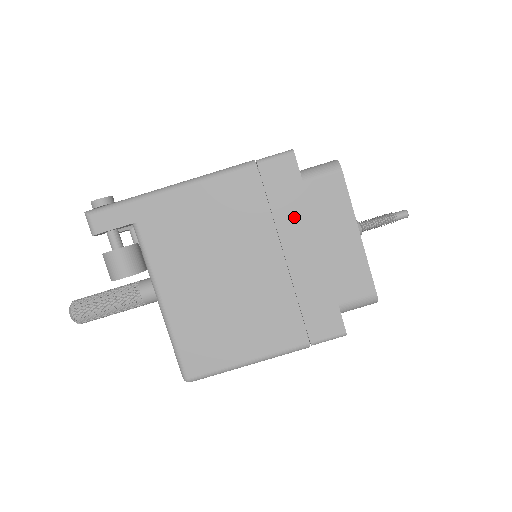
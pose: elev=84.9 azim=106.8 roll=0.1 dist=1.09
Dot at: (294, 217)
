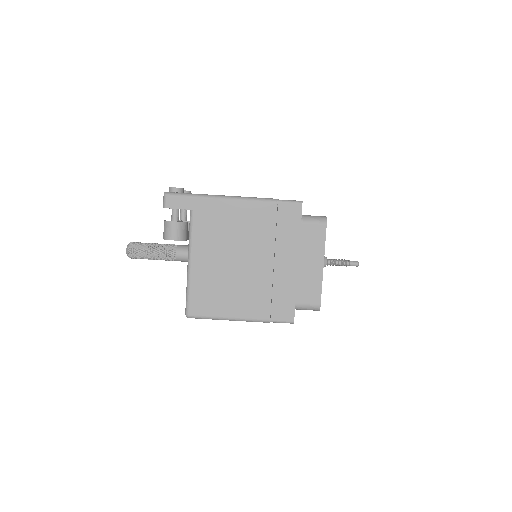
Dot at: (288, 241)
